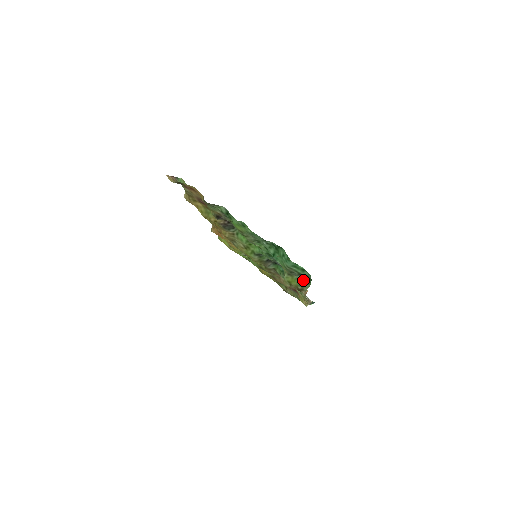
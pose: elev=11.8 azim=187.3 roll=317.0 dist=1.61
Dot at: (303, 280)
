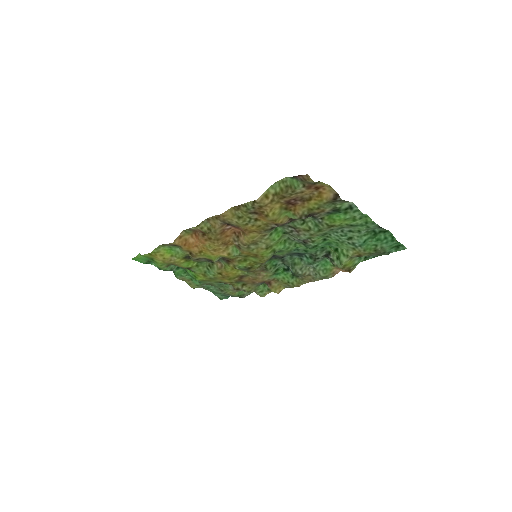
Dot at: (361, 260)
